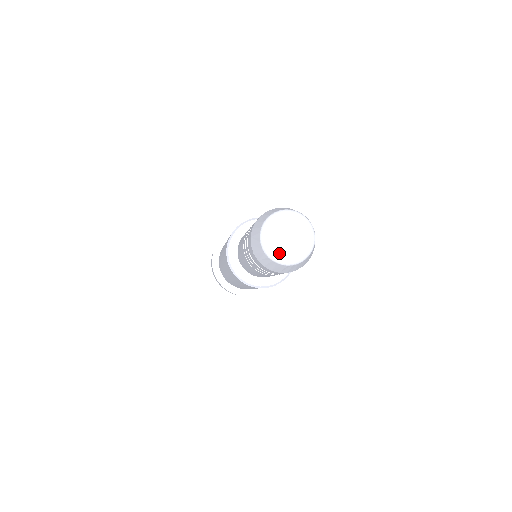
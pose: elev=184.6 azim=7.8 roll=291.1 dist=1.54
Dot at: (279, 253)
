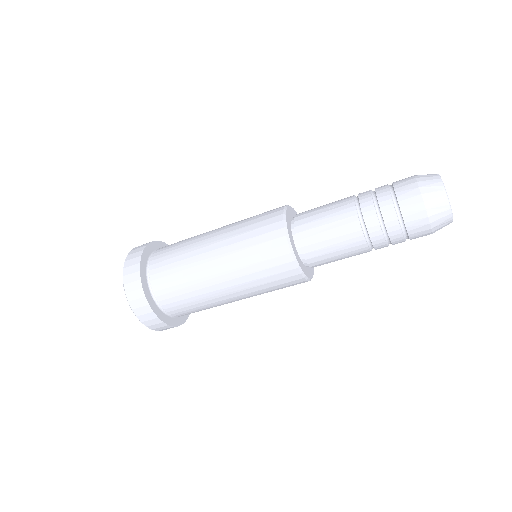
Dot at: occluded
